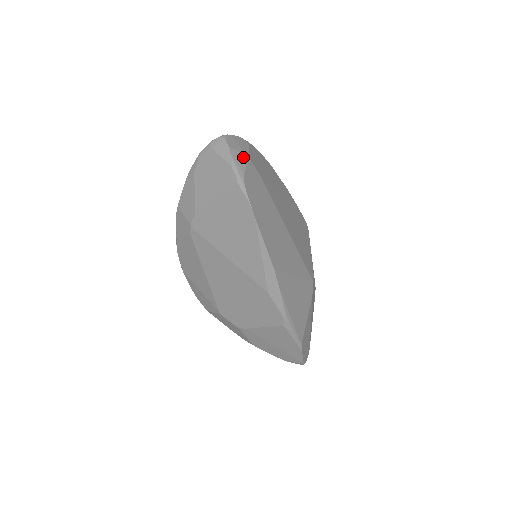
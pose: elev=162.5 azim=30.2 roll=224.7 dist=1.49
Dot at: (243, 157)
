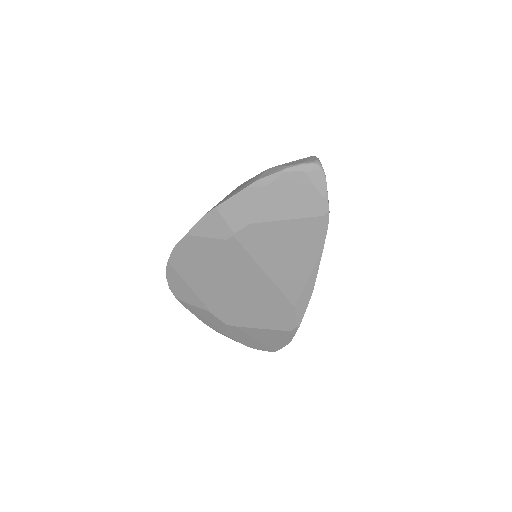
Dot at: occluded
